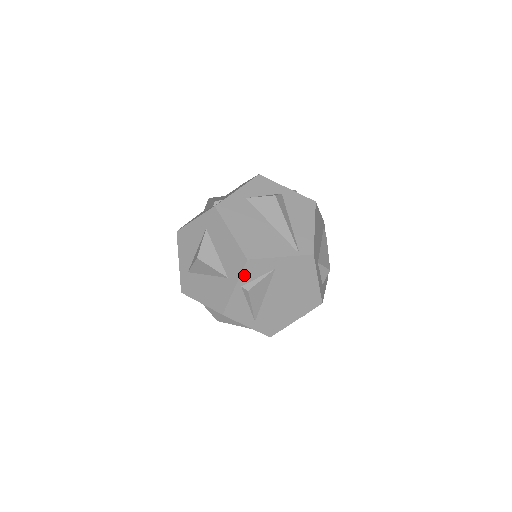
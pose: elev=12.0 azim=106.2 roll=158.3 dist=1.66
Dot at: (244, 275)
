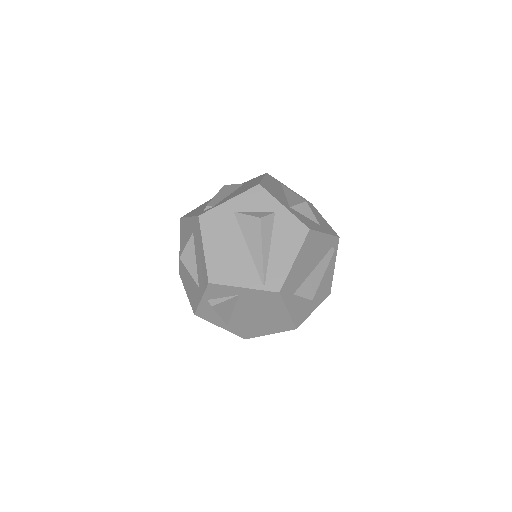
Dot at: (208, 293)
